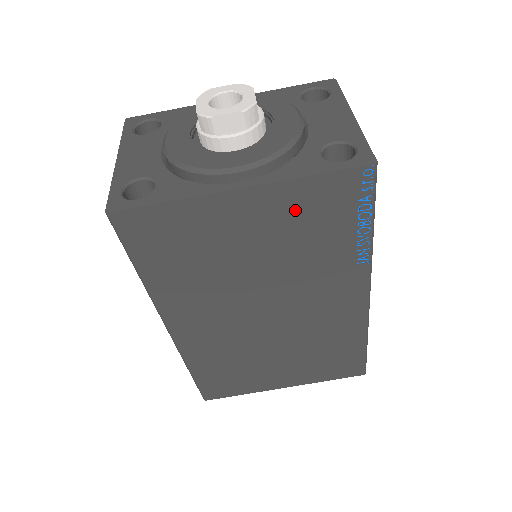
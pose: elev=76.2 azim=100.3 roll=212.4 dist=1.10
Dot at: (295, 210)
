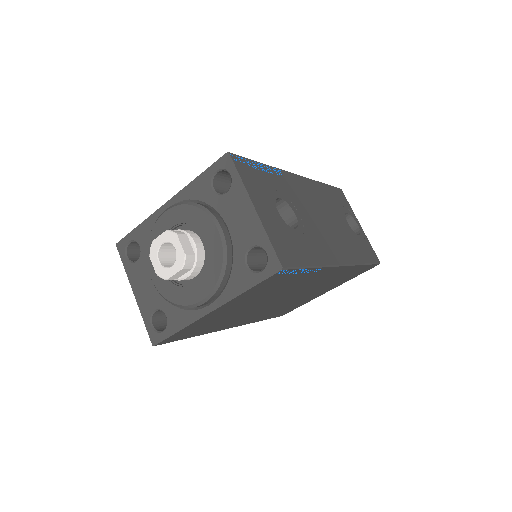
Dot at: (252, 294)
